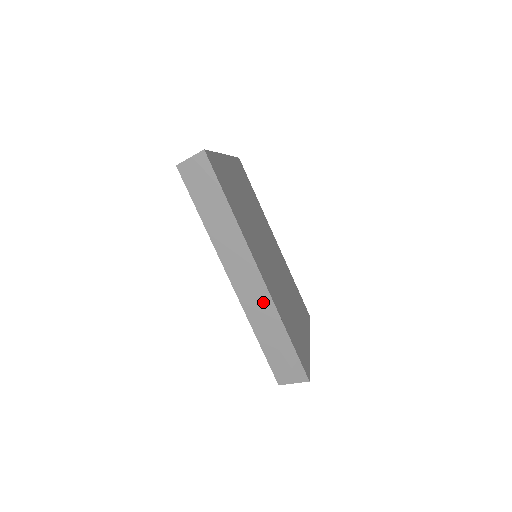
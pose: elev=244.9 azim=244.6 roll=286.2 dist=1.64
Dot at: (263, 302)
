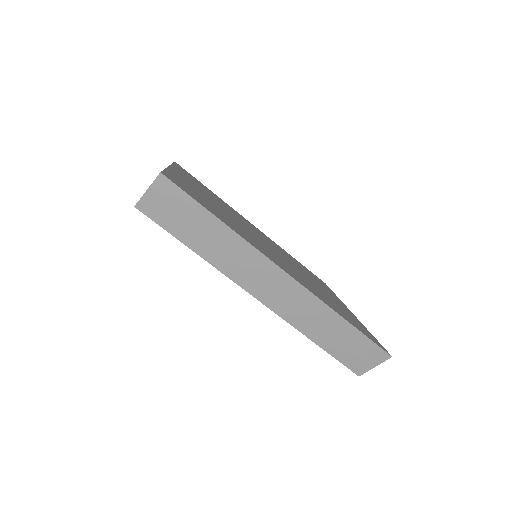
Dot at: (306, 304)
